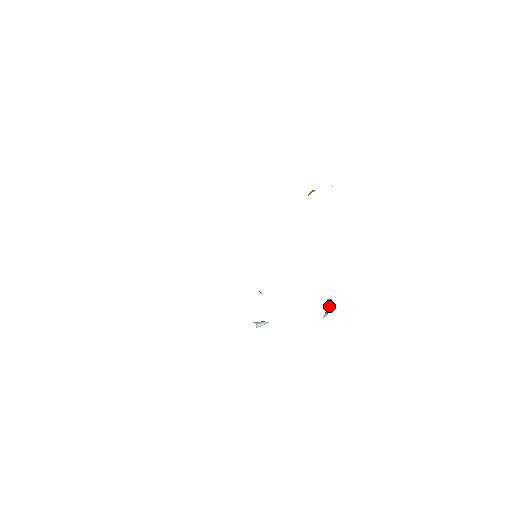
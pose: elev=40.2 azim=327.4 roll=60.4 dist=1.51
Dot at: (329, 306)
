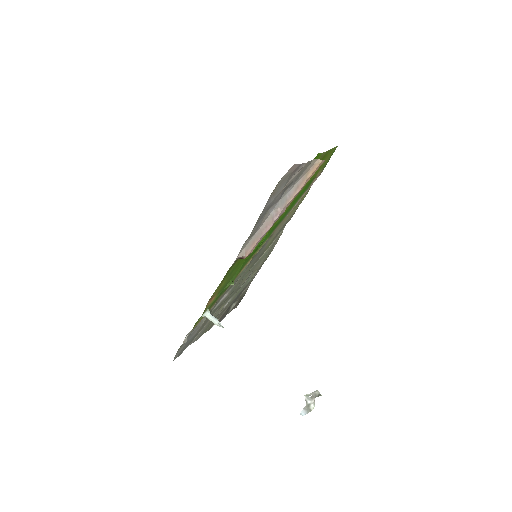
Dot at: occluded
